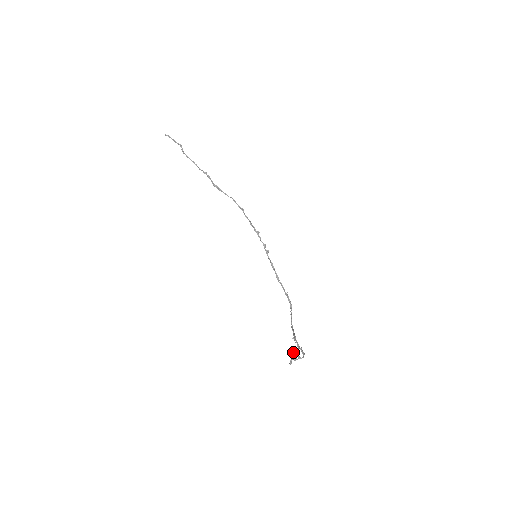
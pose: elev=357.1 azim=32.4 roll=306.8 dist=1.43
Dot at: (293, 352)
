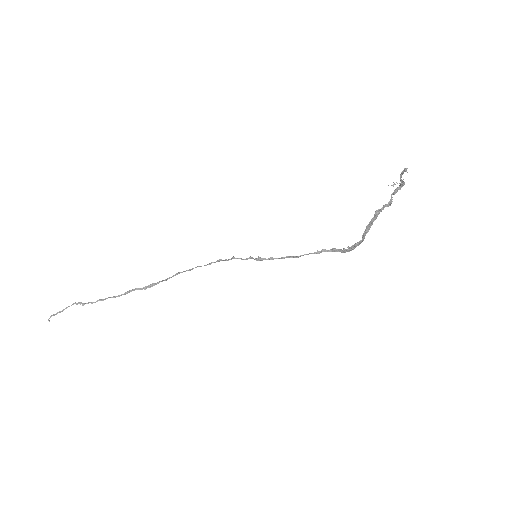
Dot at: occluded
